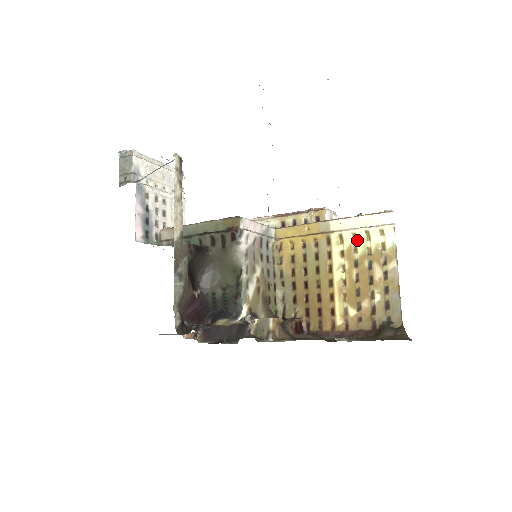
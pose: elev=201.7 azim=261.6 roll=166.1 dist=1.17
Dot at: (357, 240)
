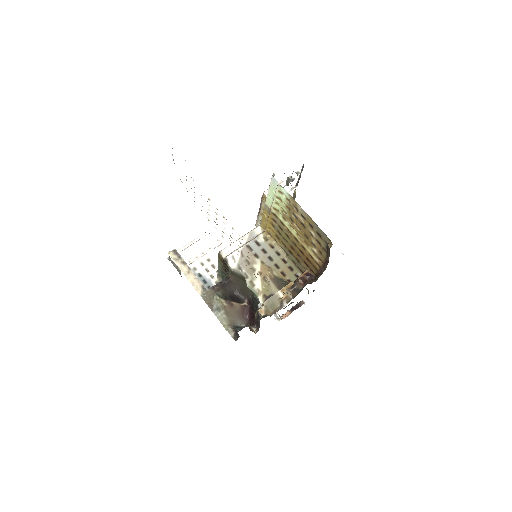
Dot at: (280, 205)
